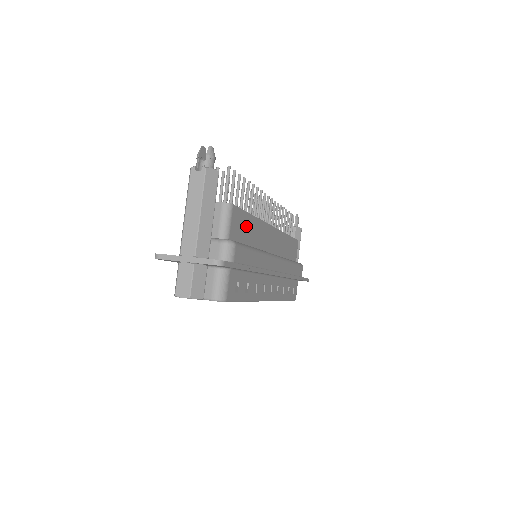
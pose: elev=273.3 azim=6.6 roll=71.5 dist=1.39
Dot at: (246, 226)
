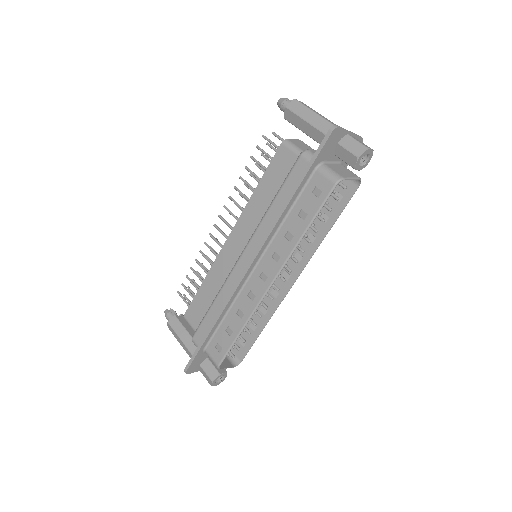
Dot at: occluded
